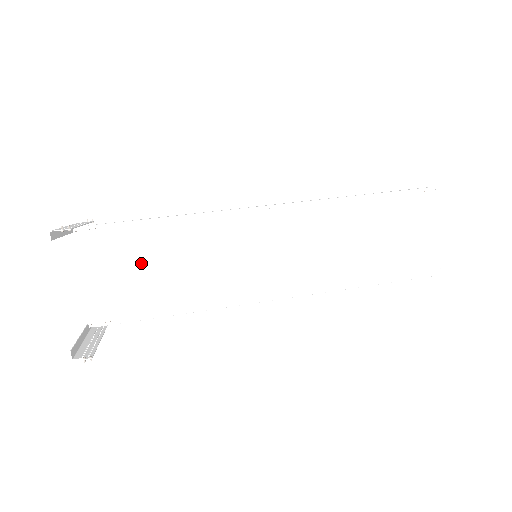
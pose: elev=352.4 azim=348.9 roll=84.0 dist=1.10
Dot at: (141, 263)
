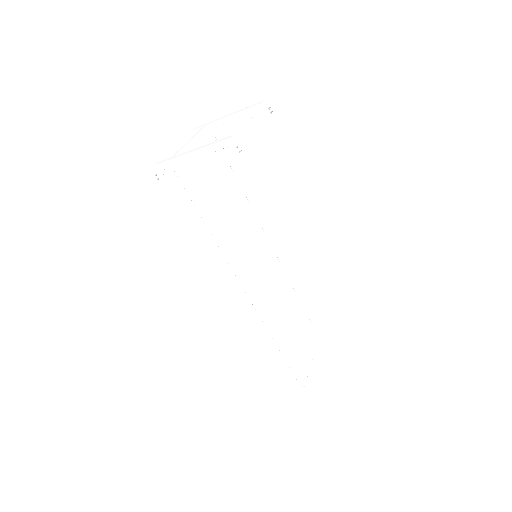
Dot at: (217, 180)
